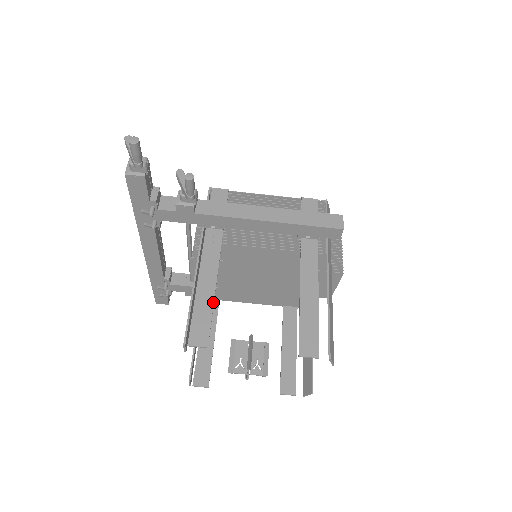
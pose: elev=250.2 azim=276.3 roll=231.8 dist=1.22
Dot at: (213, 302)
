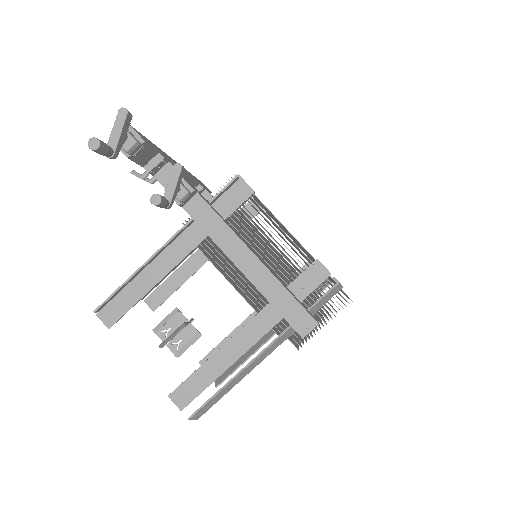
Dot at: (143, 296)
